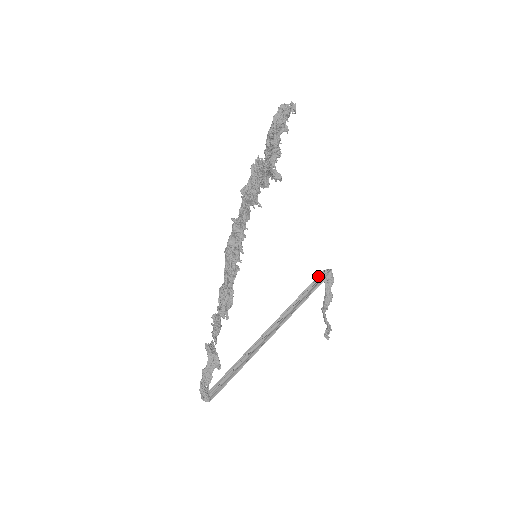
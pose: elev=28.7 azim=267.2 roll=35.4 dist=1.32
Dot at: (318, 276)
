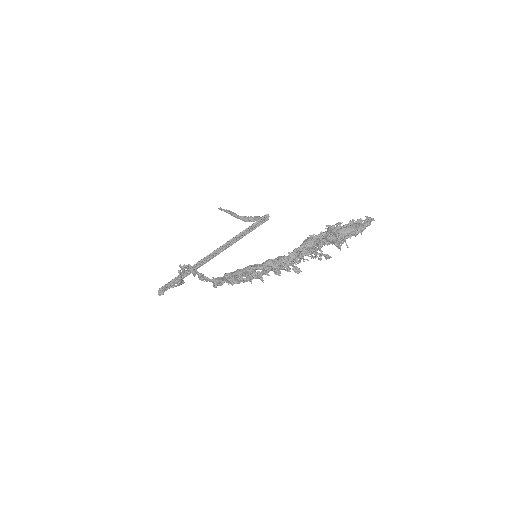
Dot at: (260, 220)
